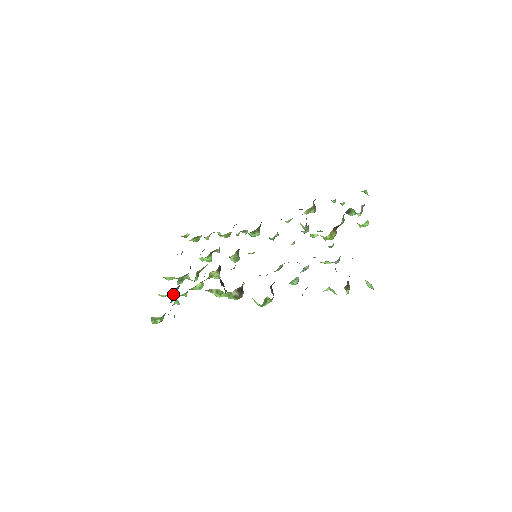
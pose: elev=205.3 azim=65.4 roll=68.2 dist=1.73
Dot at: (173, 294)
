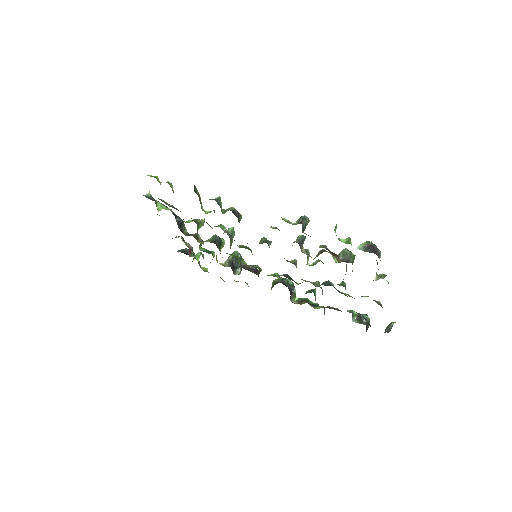
Dot at: (190, 254)
